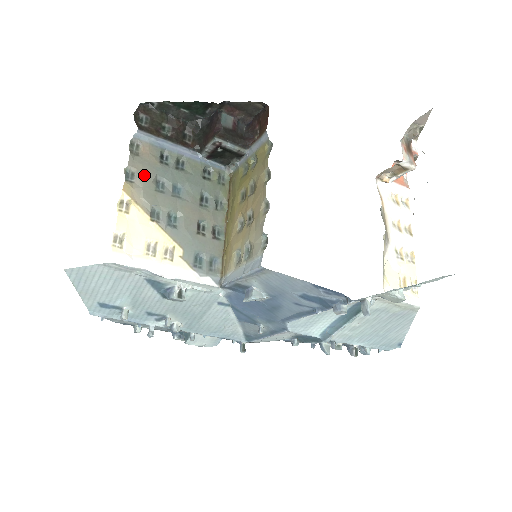
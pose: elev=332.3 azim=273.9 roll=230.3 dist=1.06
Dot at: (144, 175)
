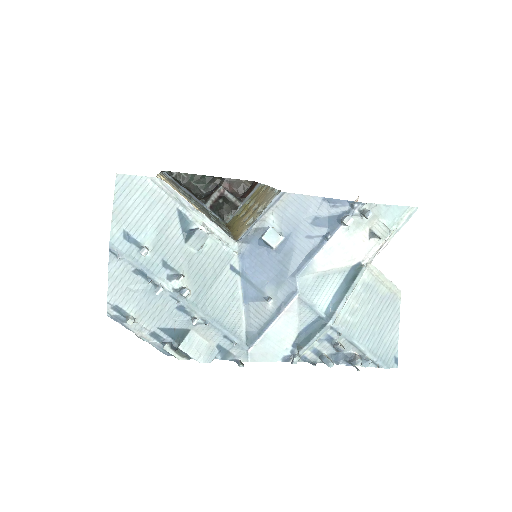
Dot at: (172, 182)
